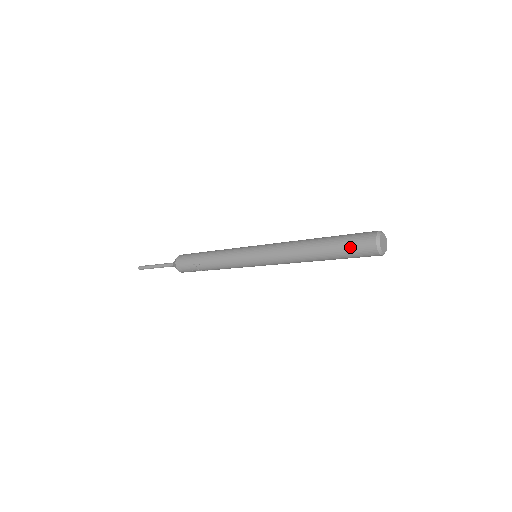
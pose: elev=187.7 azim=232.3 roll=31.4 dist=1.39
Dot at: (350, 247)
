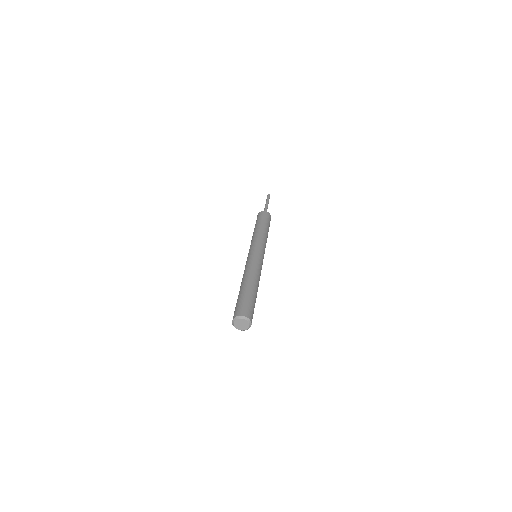
Dot at: occluded
